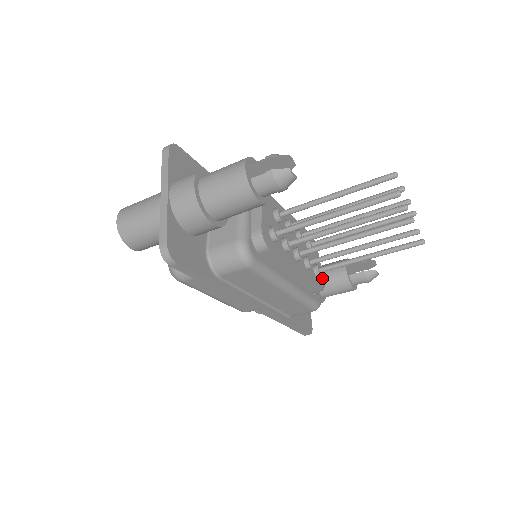
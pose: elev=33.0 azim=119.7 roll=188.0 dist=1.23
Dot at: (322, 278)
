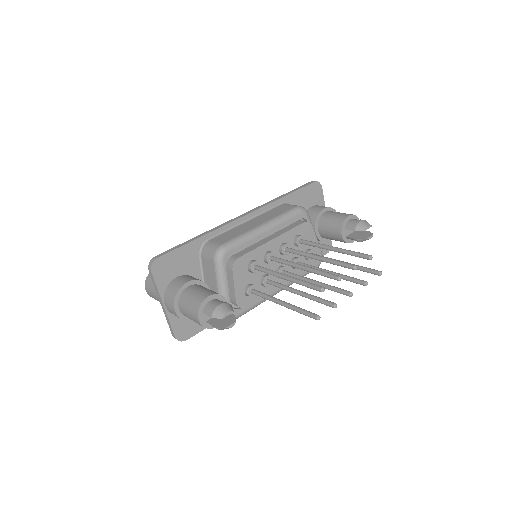
Dot at: (318, 251)
